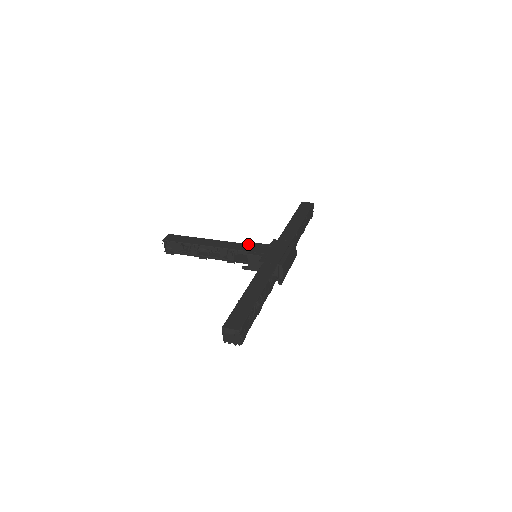
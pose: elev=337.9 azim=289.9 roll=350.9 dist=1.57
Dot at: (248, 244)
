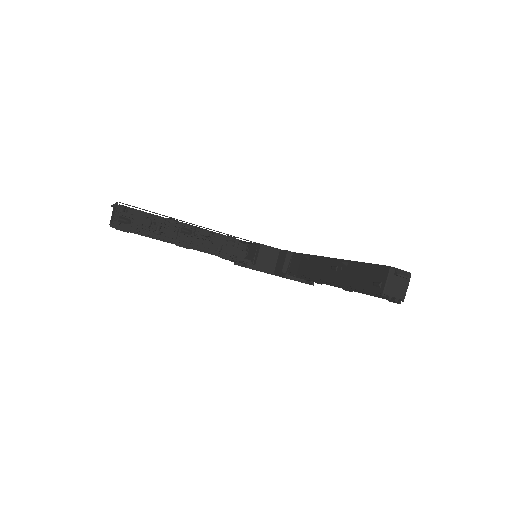
Dot at: occluded
